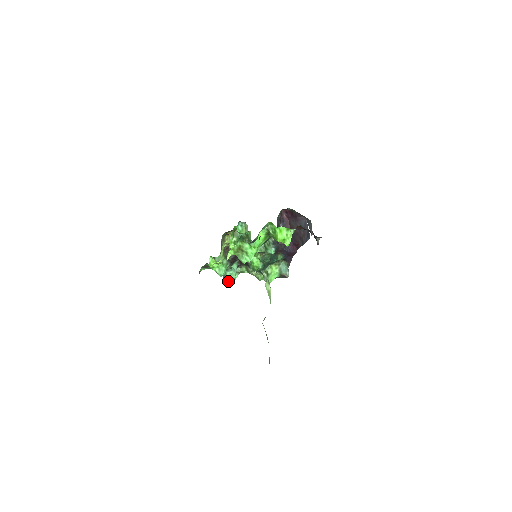
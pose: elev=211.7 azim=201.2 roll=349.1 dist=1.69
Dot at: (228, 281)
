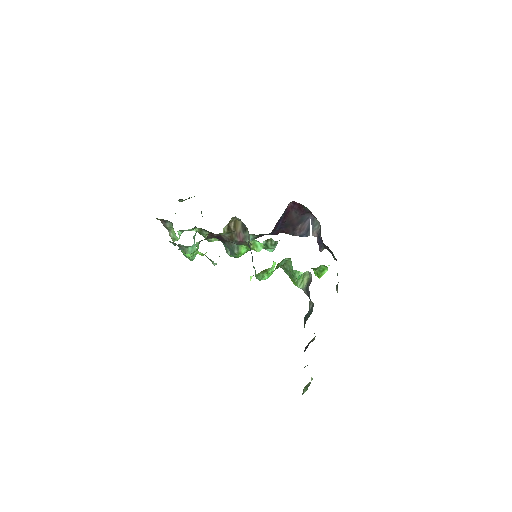
Dot at: occluded
